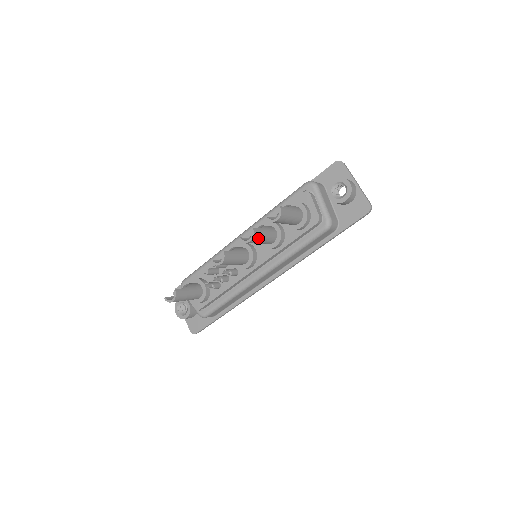
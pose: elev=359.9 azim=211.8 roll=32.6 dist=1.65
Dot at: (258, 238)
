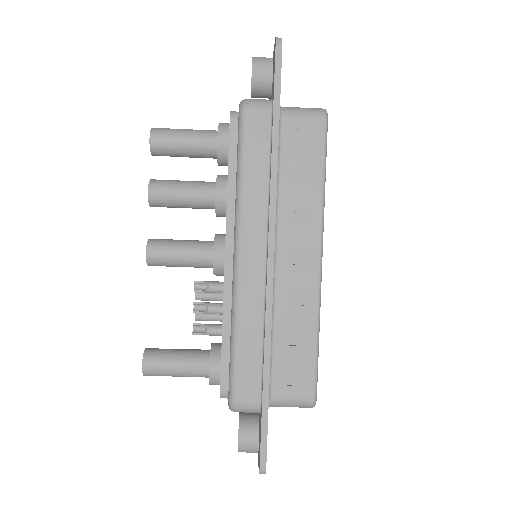
Dot at: (164, 186)
